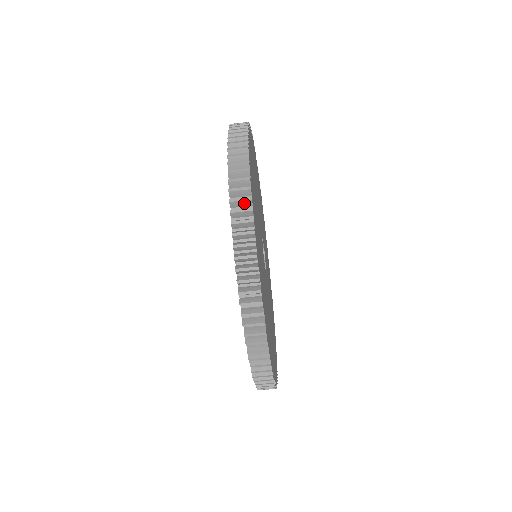
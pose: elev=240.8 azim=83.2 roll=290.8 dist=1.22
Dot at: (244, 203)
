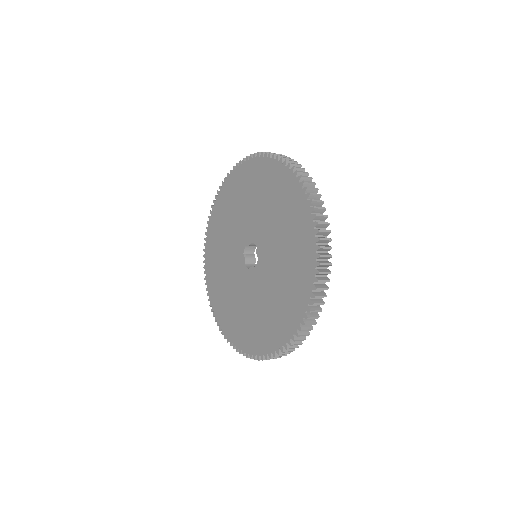
Dot at: (325, 274)
